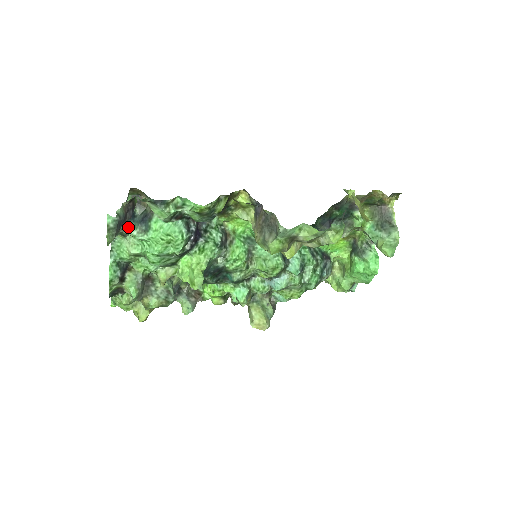
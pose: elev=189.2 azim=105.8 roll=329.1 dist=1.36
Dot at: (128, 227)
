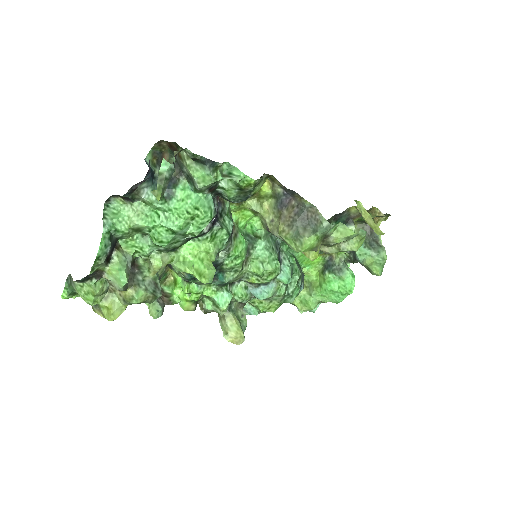
Dot at: (145, 189)
